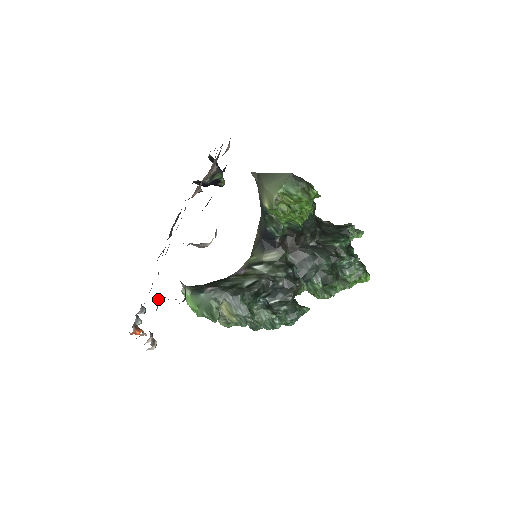
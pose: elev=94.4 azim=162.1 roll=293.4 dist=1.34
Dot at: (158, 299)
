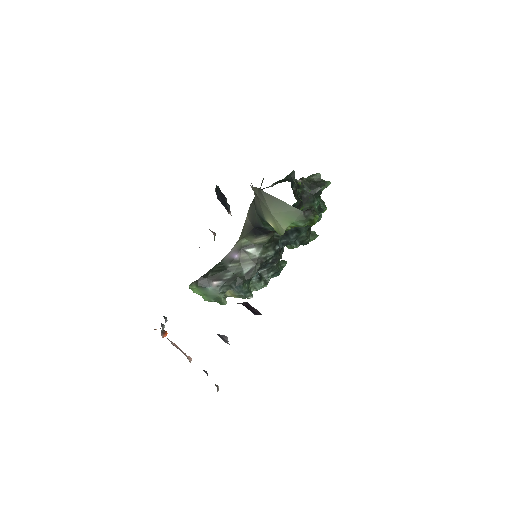
Dot at: occluded
